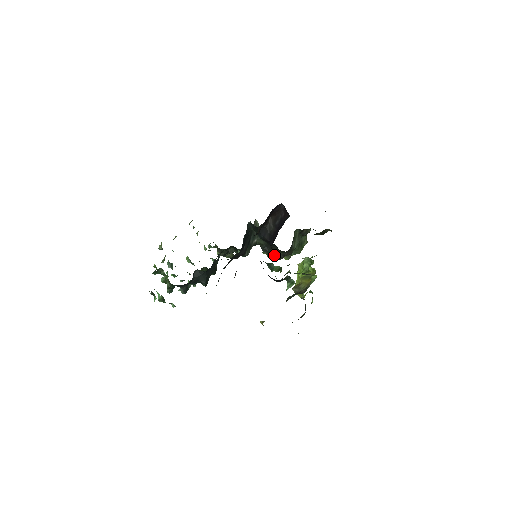
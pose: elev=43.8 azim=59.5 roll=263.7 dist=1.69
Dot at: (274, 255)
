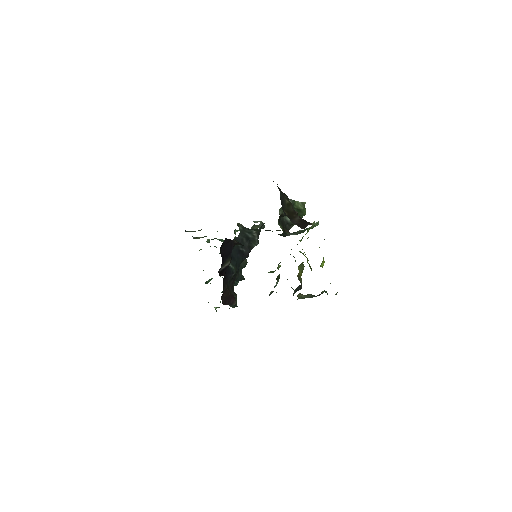
Dot at: occluded
